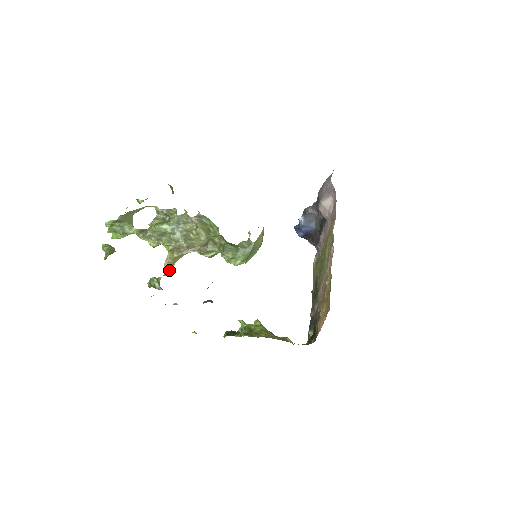
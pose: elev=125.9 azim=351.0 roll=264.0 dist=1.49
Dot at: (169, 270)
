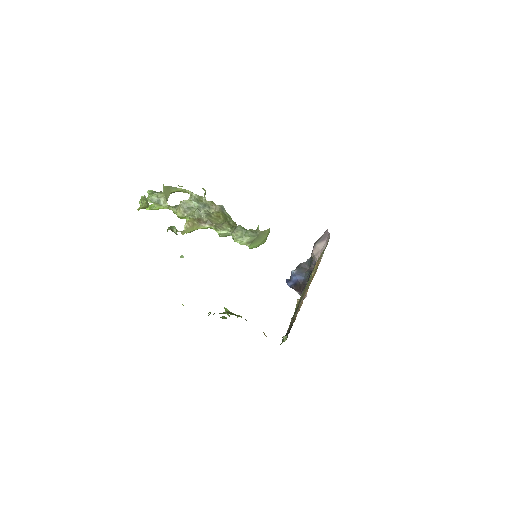
Dot at: (186, 232)
